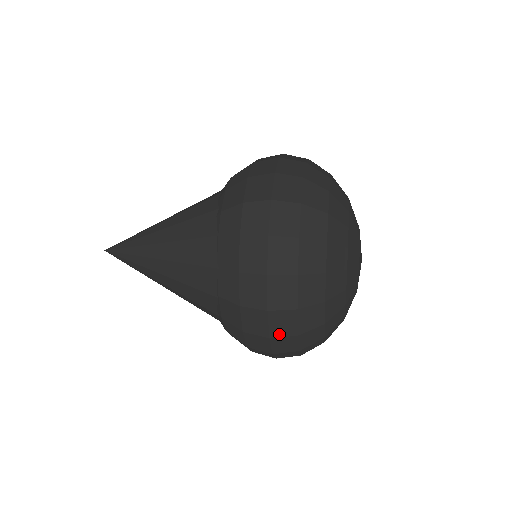
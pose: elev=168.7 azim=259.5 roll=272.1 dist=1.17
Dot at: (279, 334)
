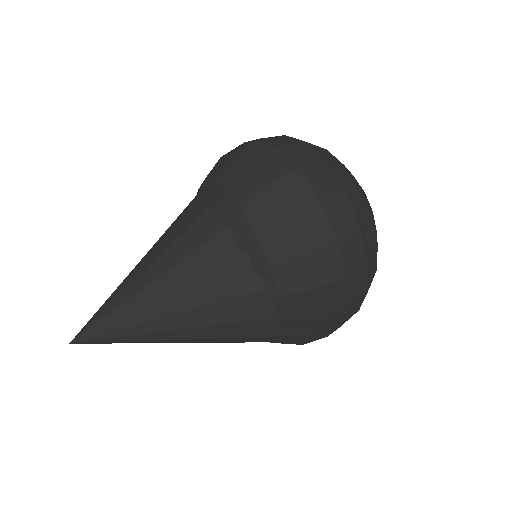
Dot at: occluded
